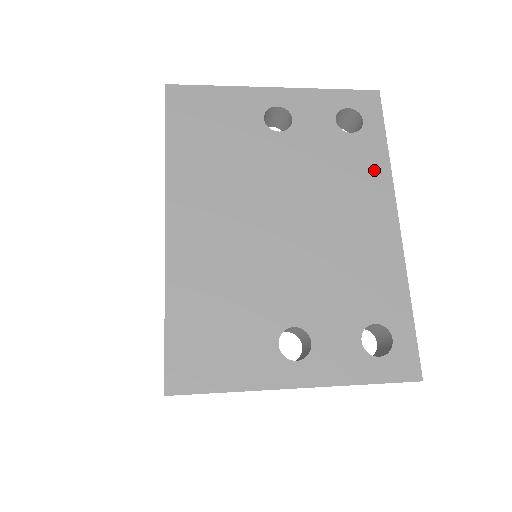
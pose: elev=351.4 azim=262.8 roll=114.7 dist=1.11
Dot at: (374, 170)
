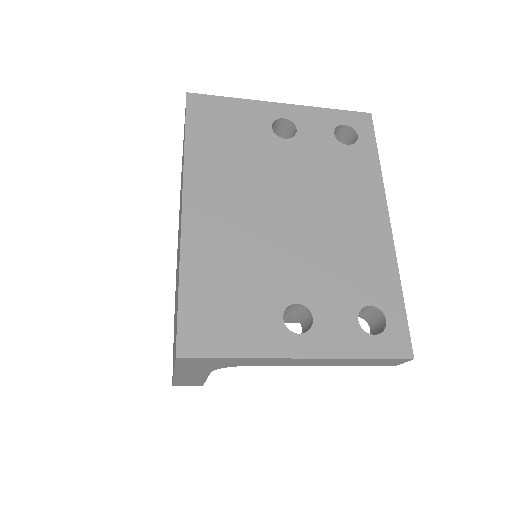
Dot at: (368, 176)
